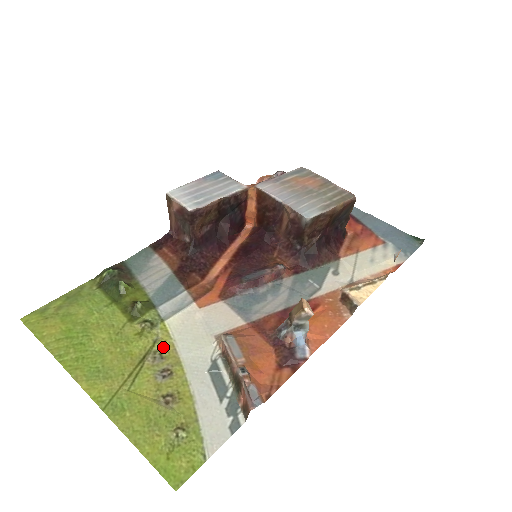
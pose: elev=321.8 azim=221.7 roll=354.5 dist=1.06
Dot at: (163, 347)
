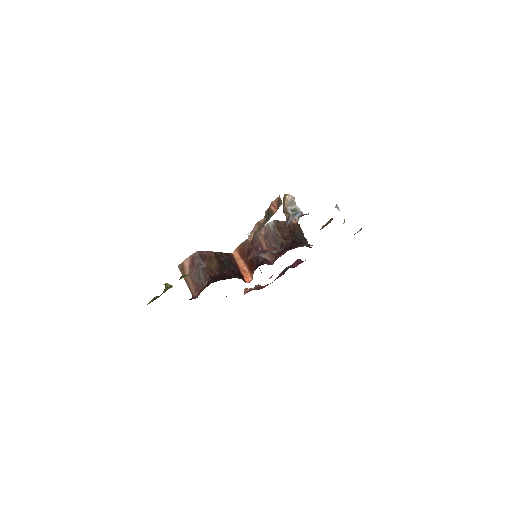
Dot at: occluded
